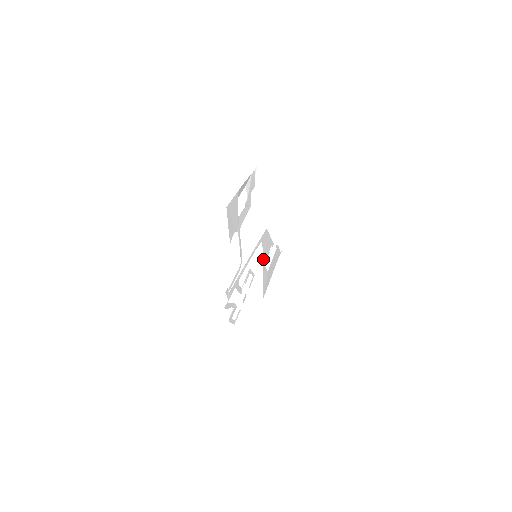
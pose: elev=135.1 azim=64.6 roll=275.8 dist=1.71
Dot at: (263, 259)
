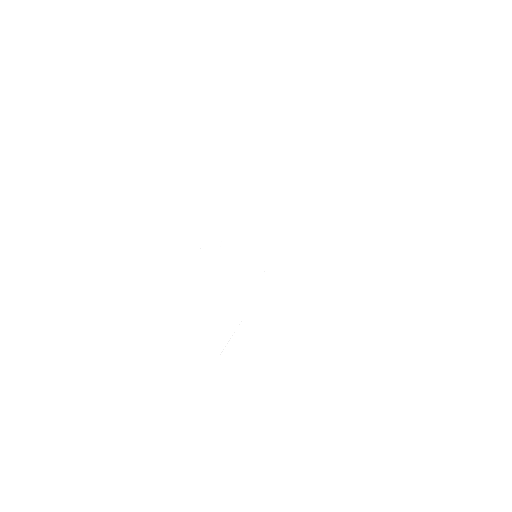
Dot at: (258, 288)
